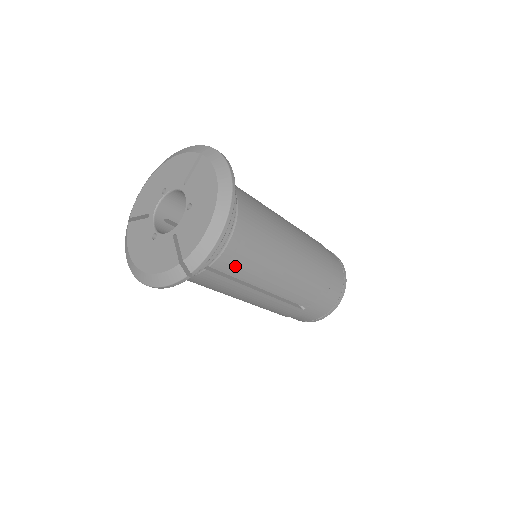
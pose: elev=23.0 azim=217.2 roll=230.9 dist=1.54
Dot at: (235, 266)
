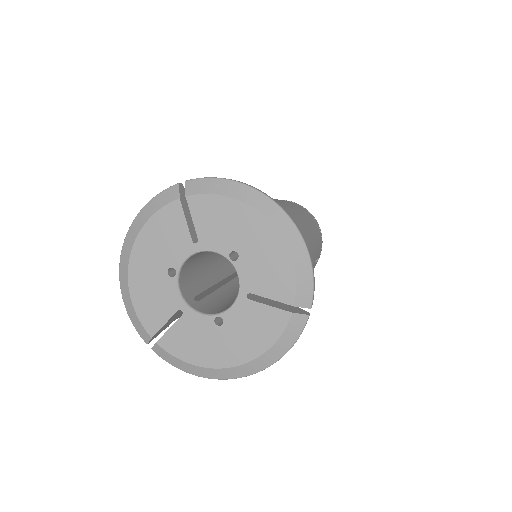
Dot at: occluded
